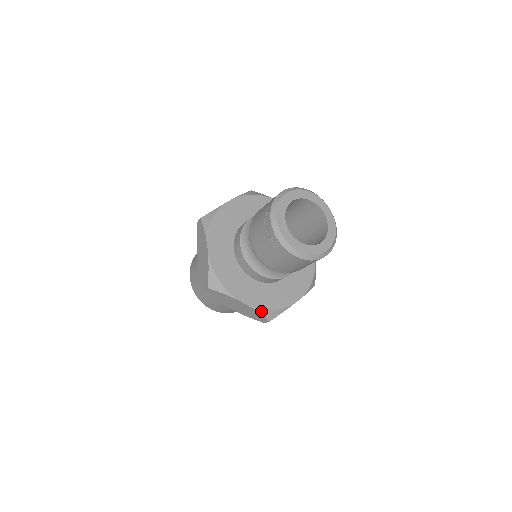
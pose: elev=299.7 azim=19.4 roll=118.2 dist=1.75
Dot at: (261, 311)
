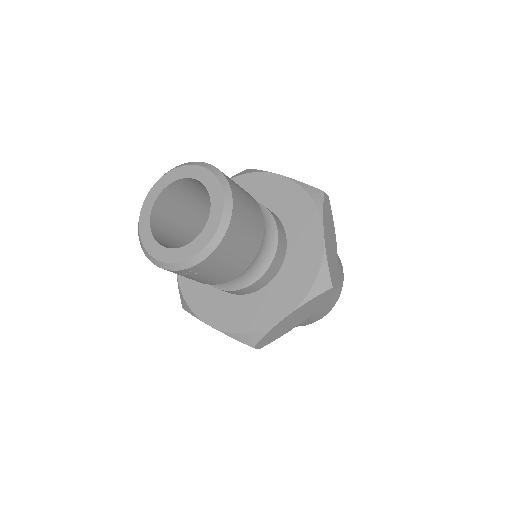
Dot at: (309, 297)
